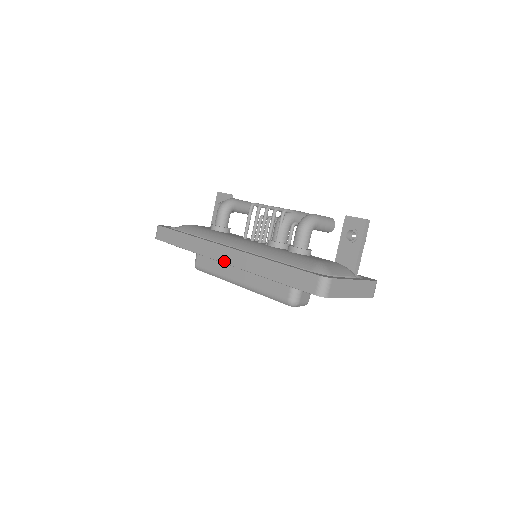
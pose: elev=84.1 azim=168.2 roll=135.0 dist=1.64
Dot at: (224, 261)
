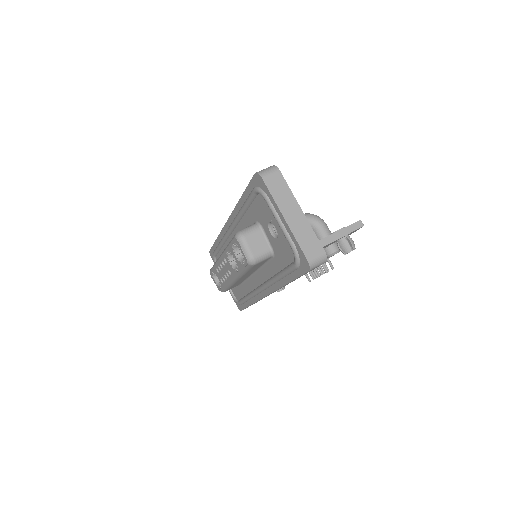
Dot at: occluded
